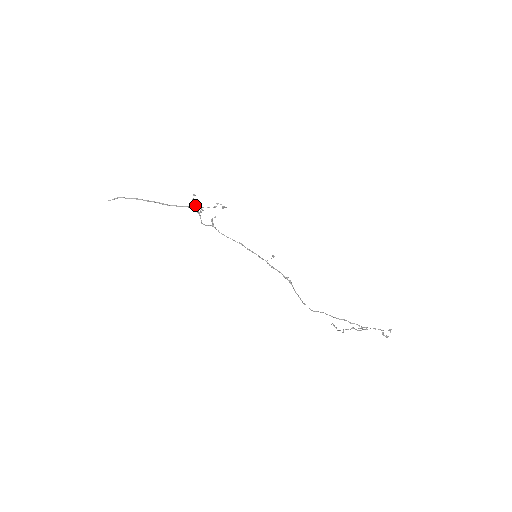
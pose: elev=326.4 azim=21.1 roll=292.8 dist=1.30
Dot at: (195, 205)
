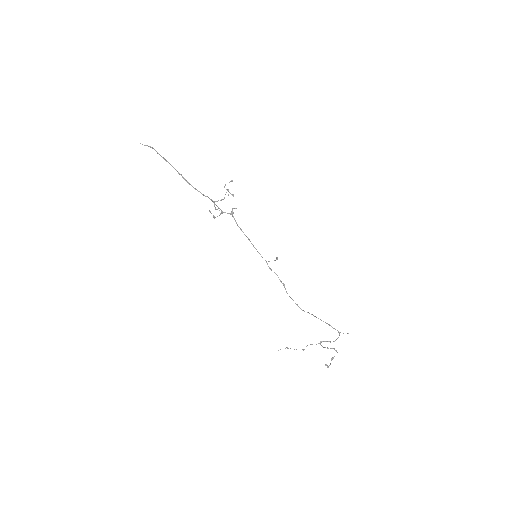
Dot at: (228, 189)
